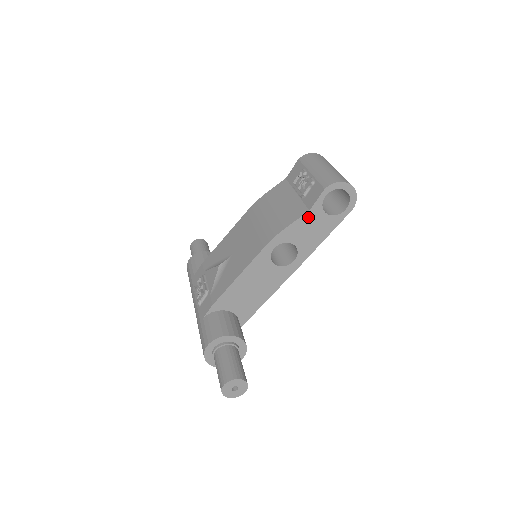
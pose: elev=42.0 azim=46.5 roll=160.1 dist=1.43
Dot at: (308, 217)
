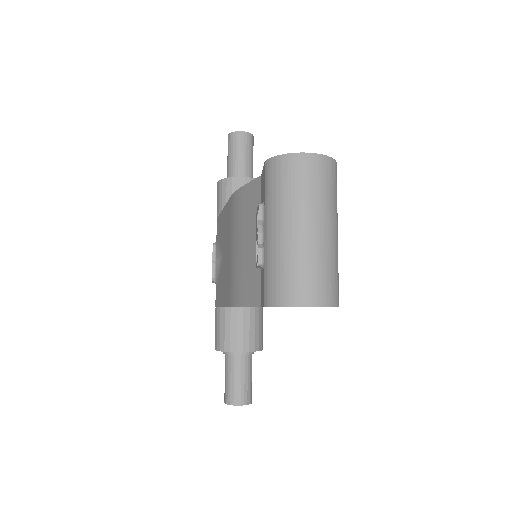
Dot at: occluded
